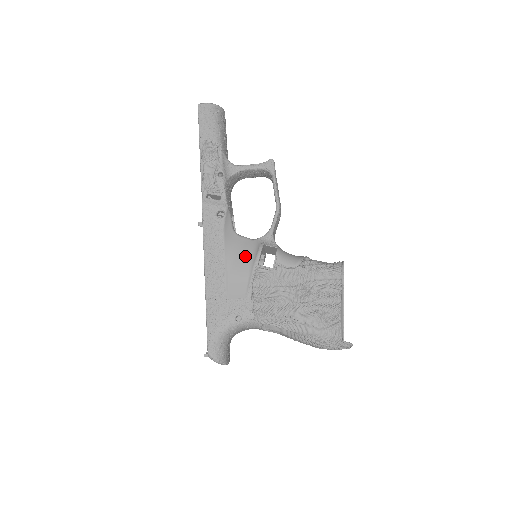
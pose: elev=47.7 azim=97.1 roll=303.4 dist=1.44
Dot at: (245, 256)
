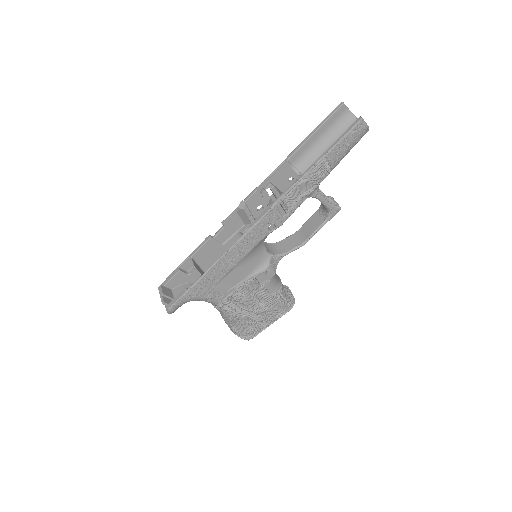
Dot at: (253, 265)
